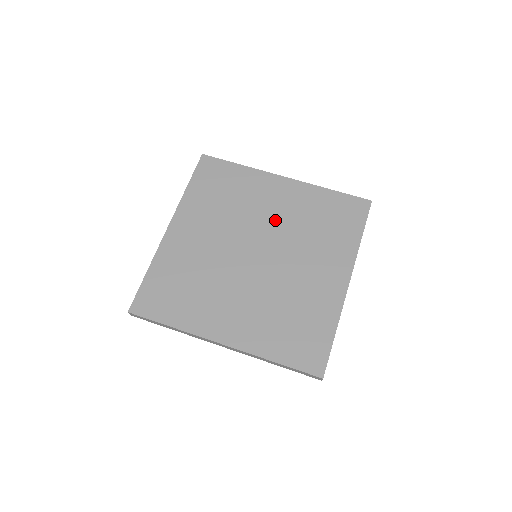
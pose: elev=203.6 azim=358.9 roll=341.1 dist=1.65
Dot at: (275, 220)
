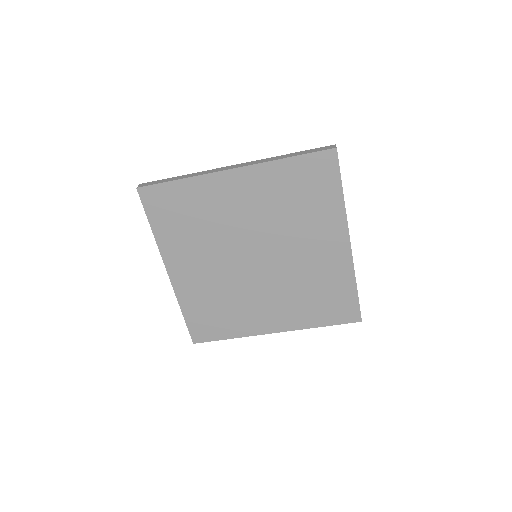
Dot at: (298, 258)
